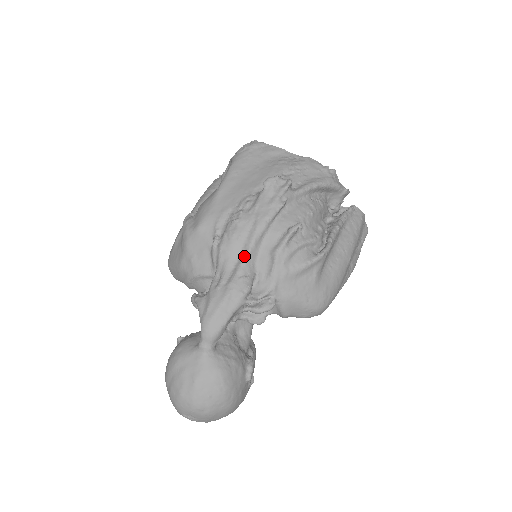
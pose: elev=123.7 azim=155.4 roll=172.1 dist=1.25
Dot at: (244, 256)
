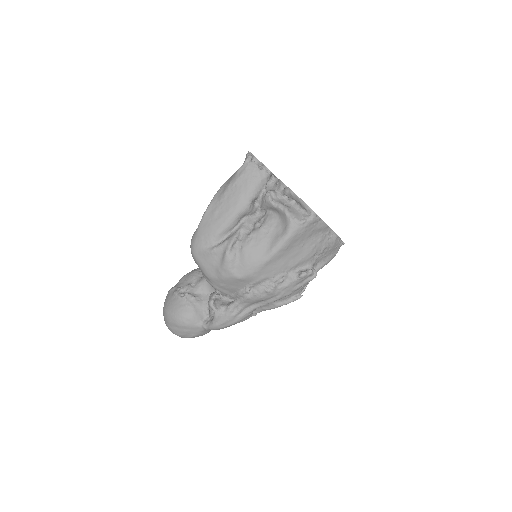
Dot at: (259, 306)
